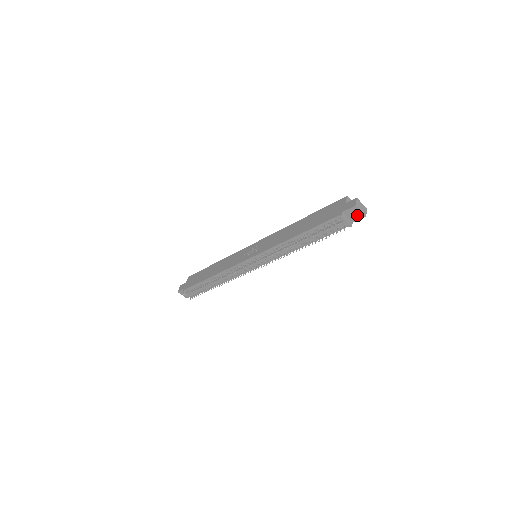
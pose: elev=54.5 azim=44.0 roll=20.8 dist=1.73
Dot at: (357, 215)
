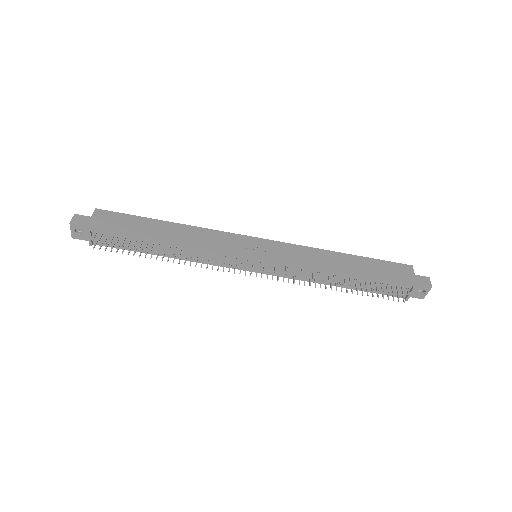
Dot at: (419, 293)
